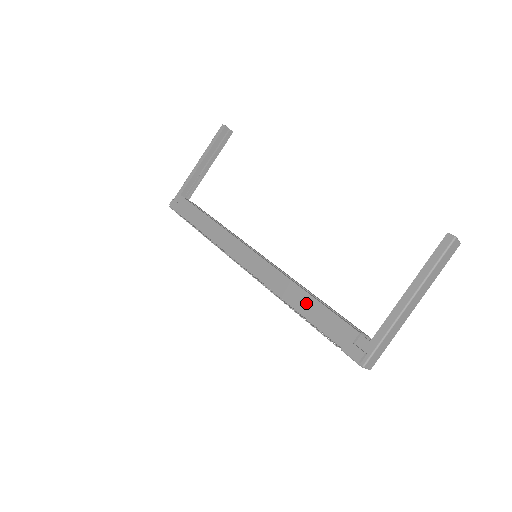
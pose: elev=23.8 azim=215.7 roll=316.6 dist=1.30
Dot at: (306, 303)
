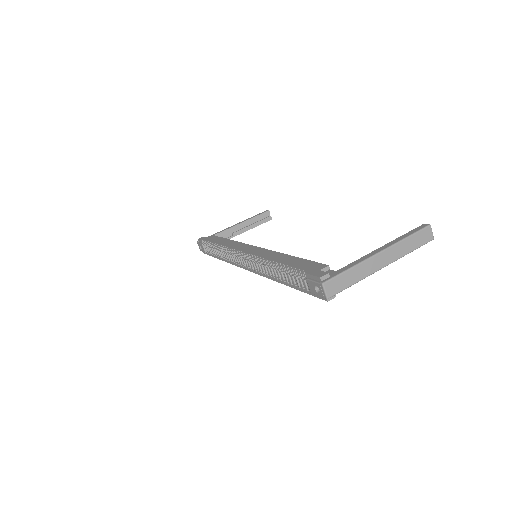
Dot at: (288, 260)
